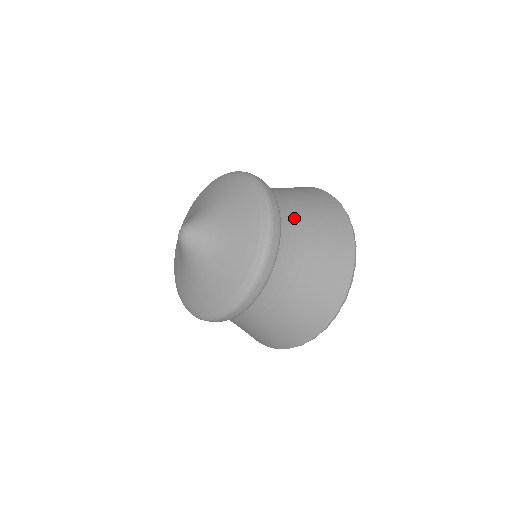
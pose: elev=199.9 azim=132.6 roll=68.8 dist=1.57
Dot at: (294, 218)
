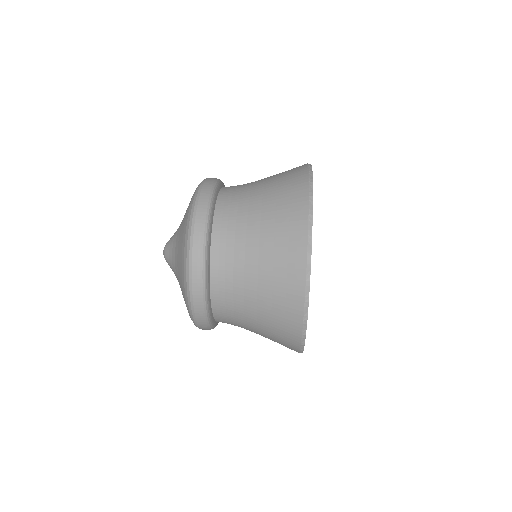
Dot at: (233, 308)
